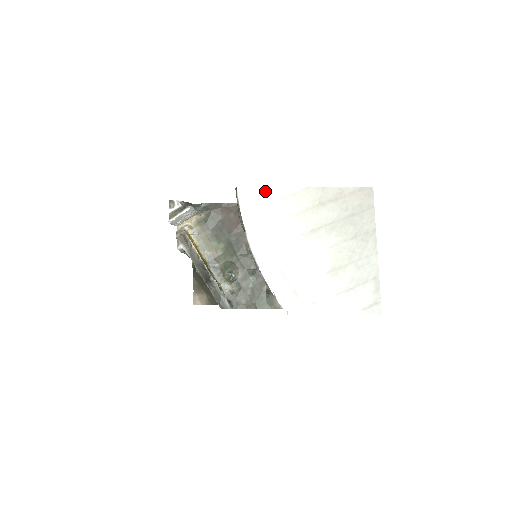
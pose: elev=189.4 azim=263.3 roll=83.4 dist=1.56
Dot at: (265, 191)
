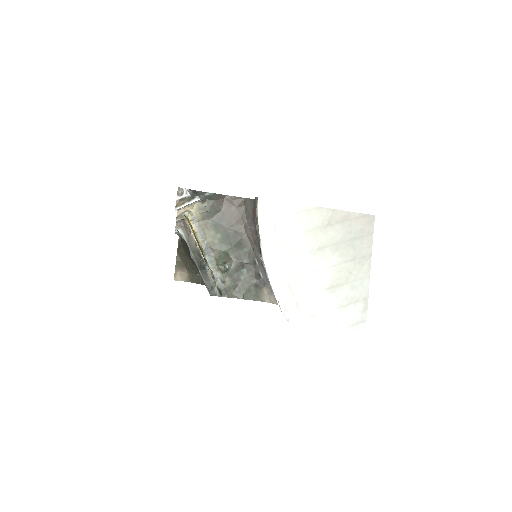
Dot at: (283, 205)
